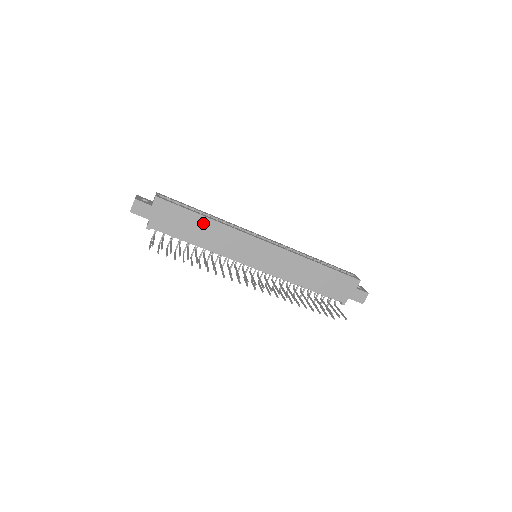
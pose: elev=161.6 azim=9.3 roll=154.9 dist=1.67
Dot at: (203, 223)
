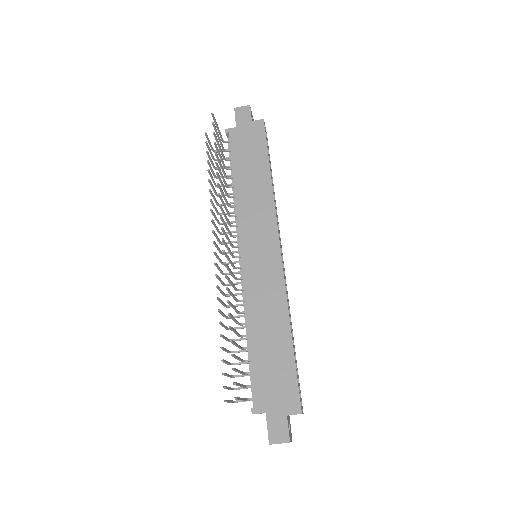
Dot at: (262, 174)
